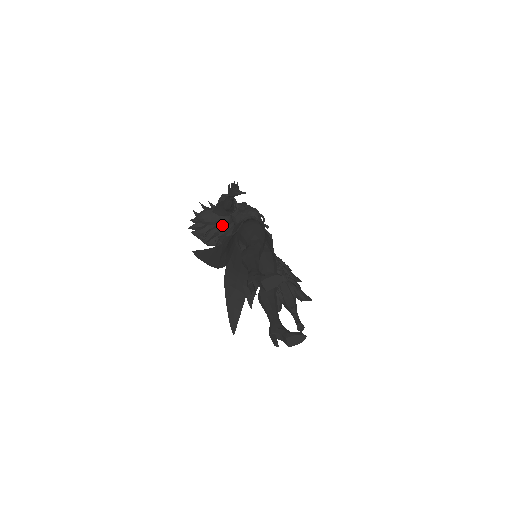
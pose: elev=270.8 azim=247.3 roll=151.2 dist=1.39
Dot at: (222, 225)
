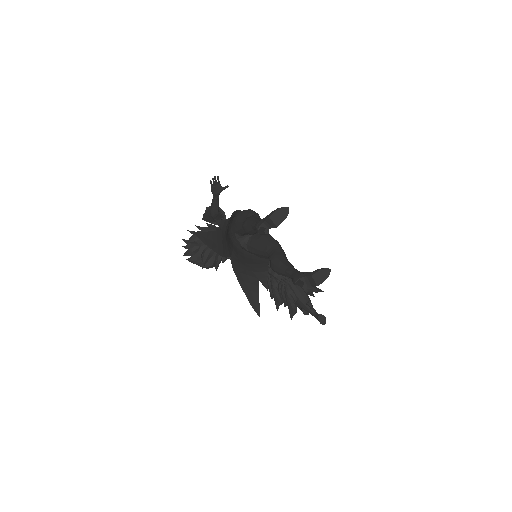
Dot at: occluded
